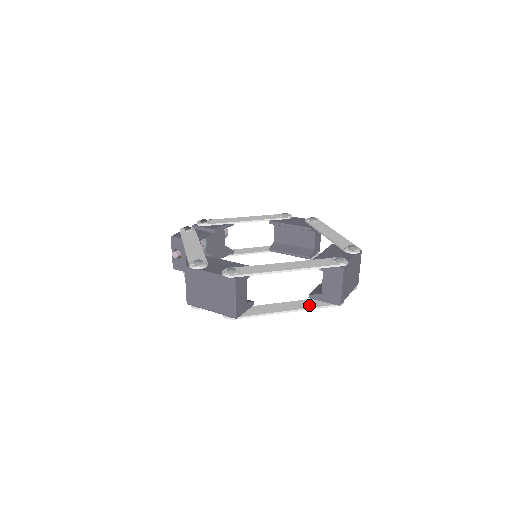
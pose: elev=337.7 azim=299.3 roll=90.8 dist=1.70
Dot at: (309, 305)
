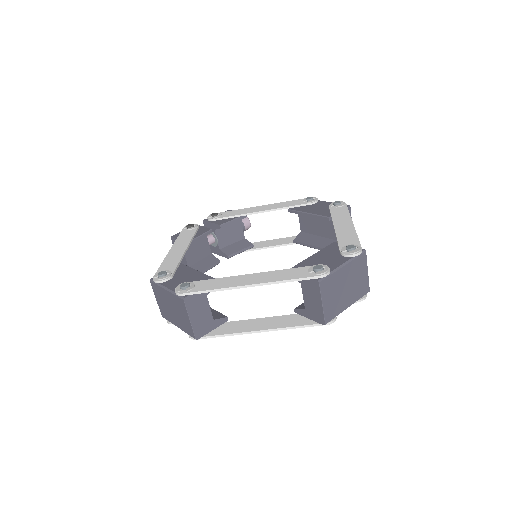
Dot at: (288, 323)
